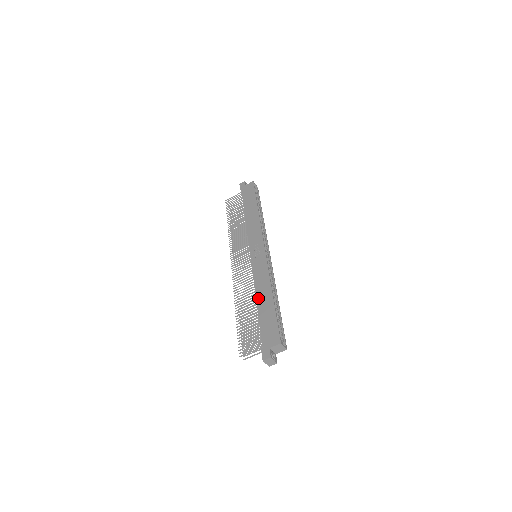
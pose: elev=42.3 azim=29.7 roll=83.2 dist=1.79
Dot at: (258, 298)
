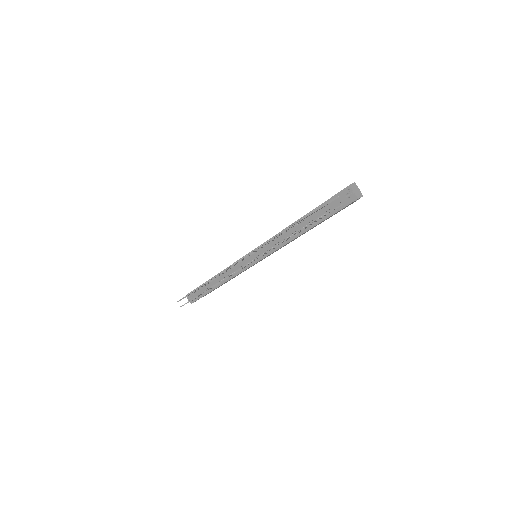
Dot at: occluded
